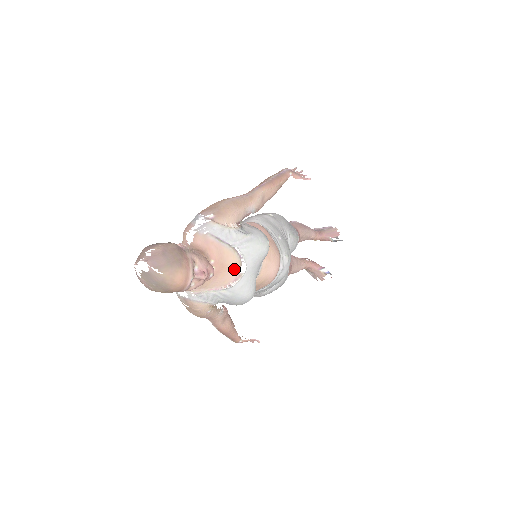
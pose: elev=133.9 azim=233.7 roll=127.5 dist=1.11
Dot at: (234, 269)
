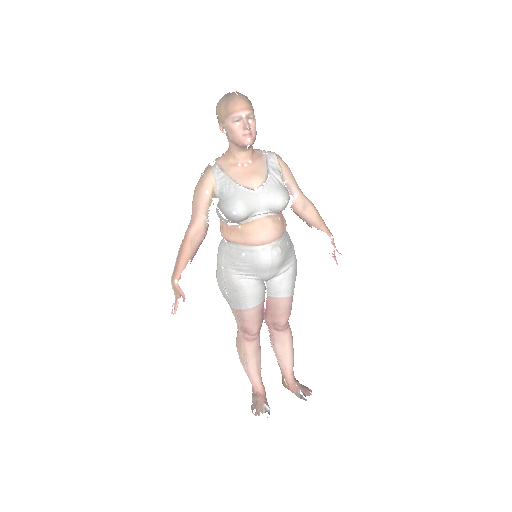
Dot at: (254, 182)
